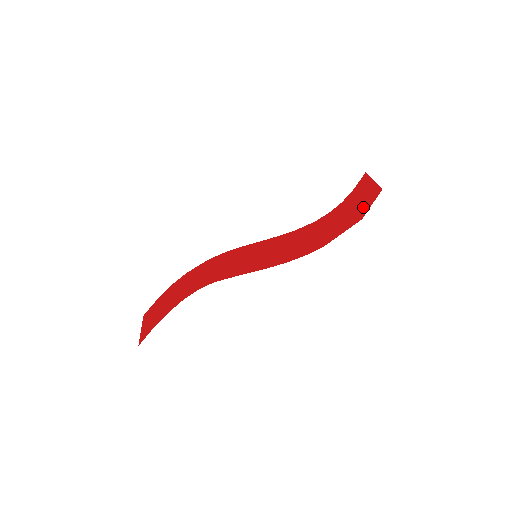
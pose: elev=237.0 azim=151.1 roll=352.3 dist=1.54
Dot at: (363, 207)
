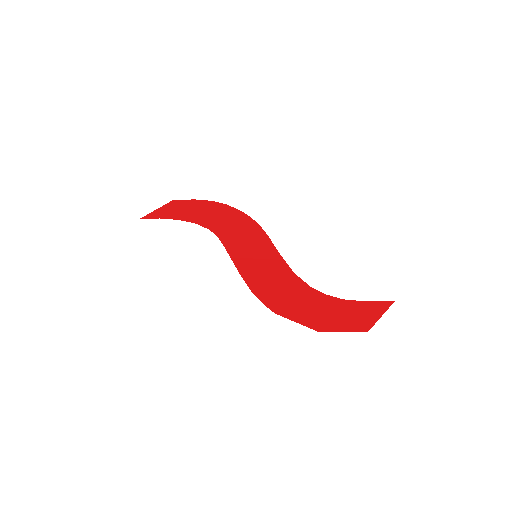
Dot at: (337, 324)
